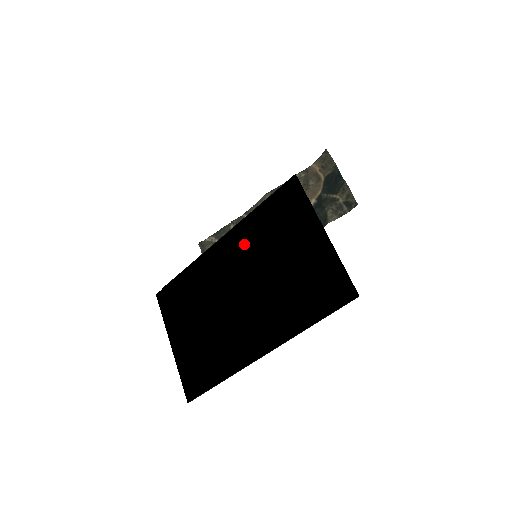
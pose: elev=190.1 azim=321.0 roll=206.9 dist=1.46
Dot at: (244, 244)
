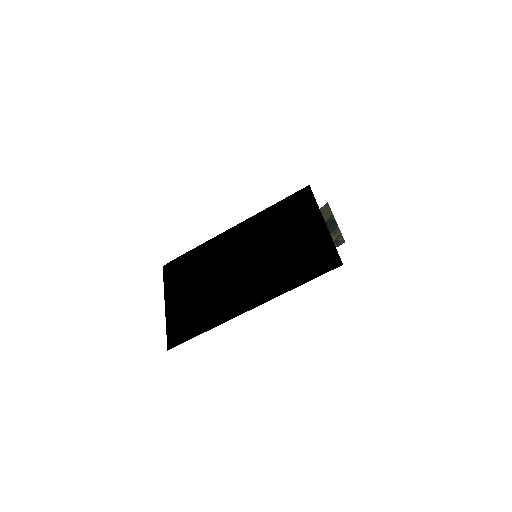
Dot at: (255, 230)
